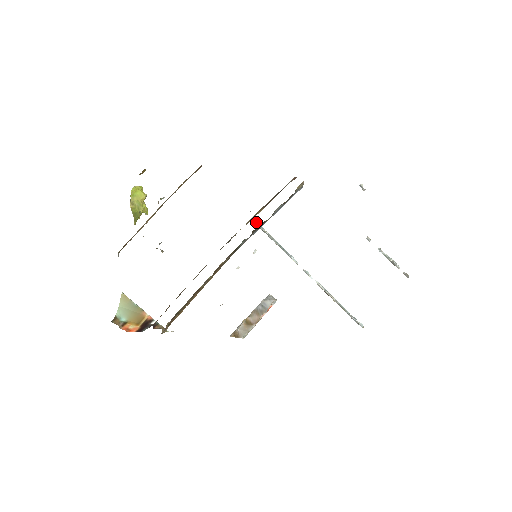
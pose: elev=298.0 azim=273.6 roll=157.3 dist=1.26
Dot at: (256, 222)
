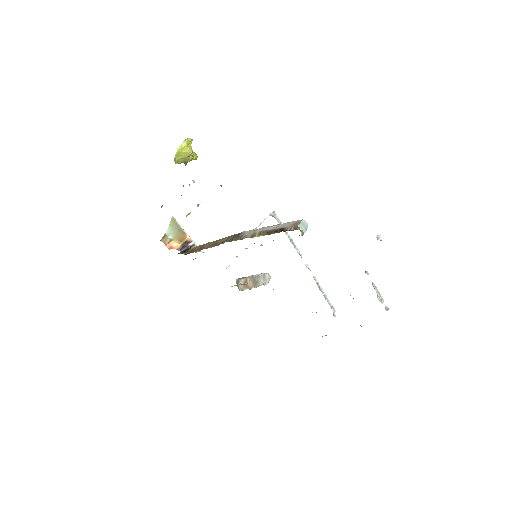
Dot at: (274, 217)
